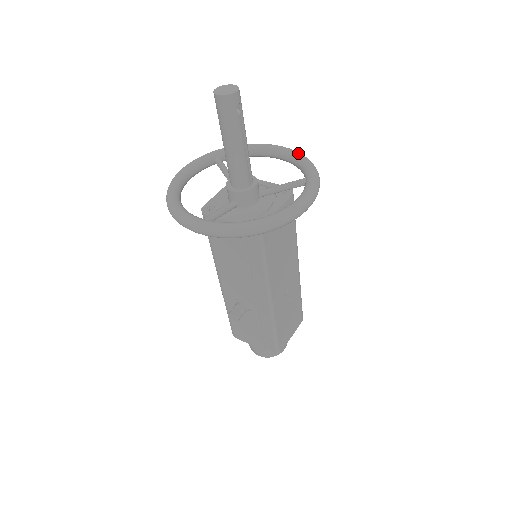
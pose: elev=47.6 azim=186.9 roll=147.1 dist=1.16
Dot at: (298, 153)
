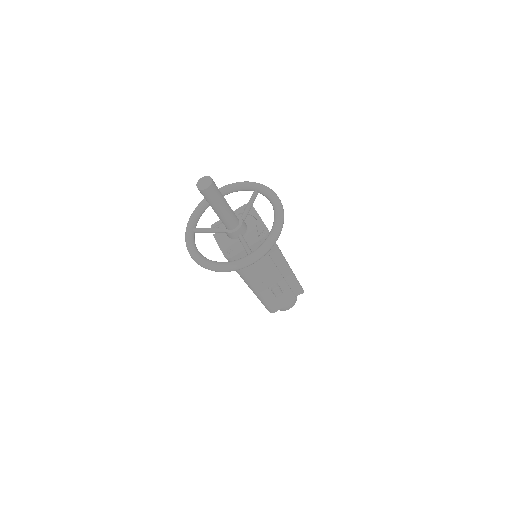
Dot at: (231, 184)
